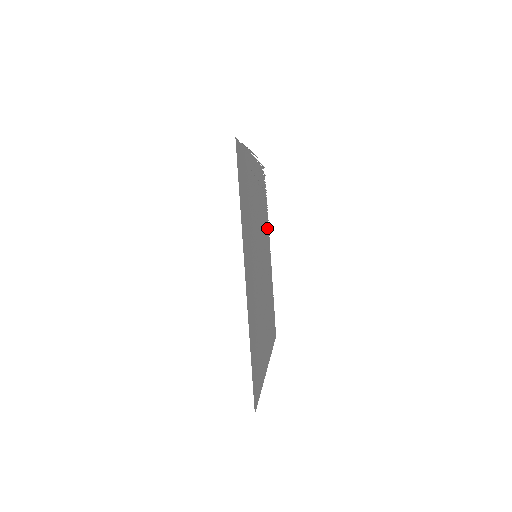
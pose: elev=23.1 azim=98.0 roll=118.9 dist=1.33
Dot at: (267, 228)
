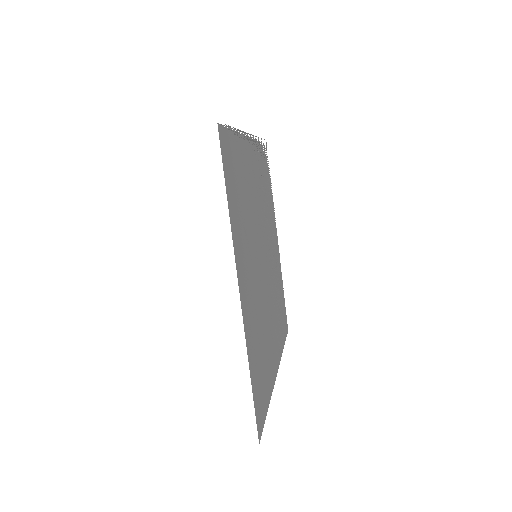
Dot at: (272, 214)
